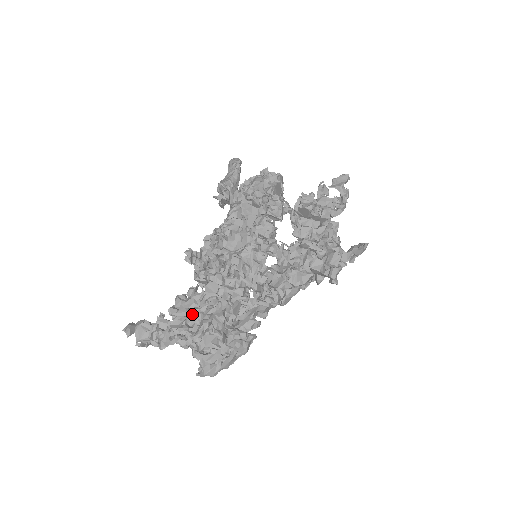
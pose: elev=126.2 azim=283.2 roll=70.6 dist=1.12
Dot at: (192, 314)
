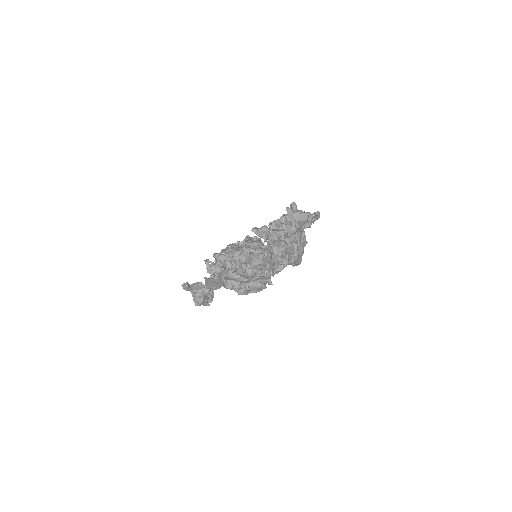
Dot at: (230, 248)
